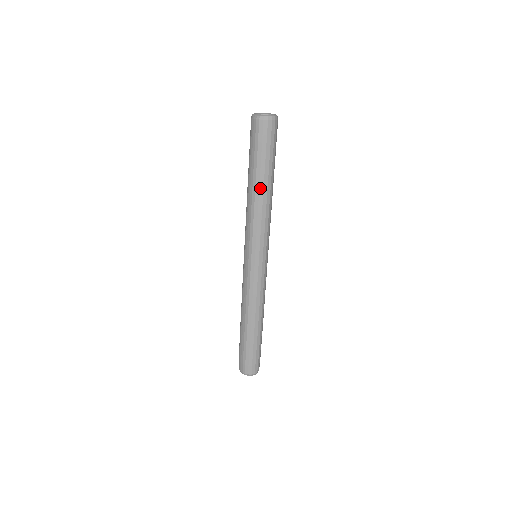
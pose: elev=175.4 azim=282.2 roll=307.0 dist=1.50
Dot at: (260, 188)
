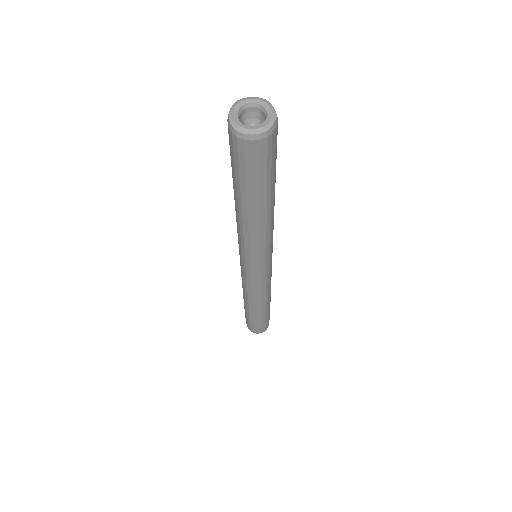
Dot at: (249, 214)
